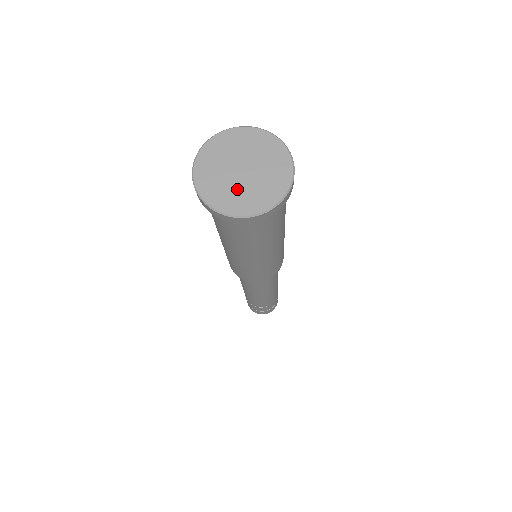
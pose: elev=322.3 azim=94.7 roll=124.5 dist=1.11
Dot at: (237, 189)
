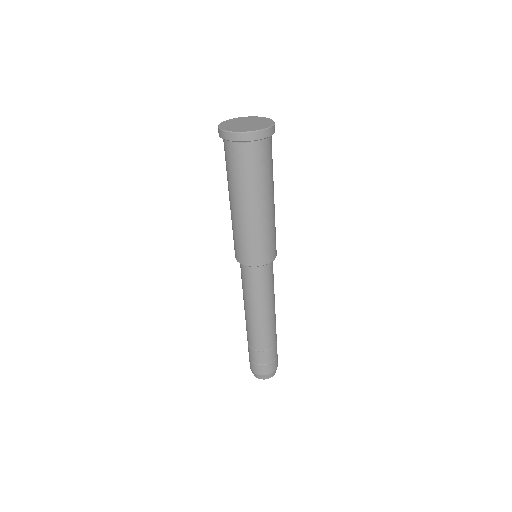
Dot at: (238, 127)
